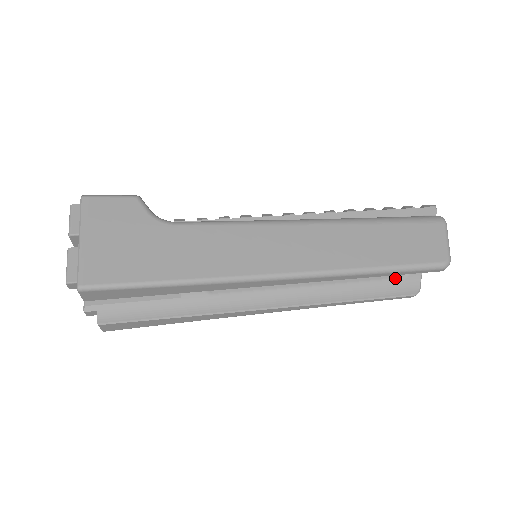
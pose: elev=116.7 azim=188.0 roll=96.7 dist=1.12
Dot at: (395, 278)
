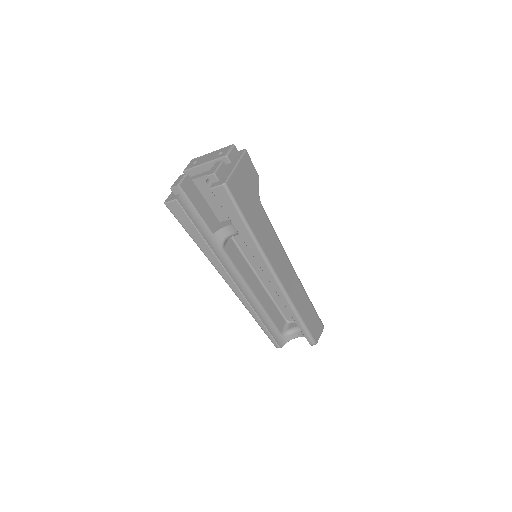
Dot at: (280, 331)
